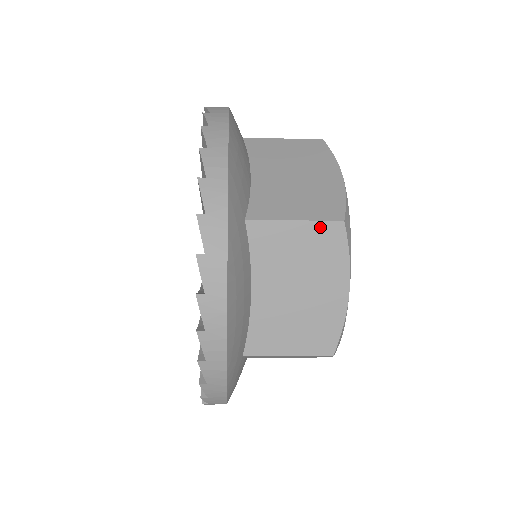
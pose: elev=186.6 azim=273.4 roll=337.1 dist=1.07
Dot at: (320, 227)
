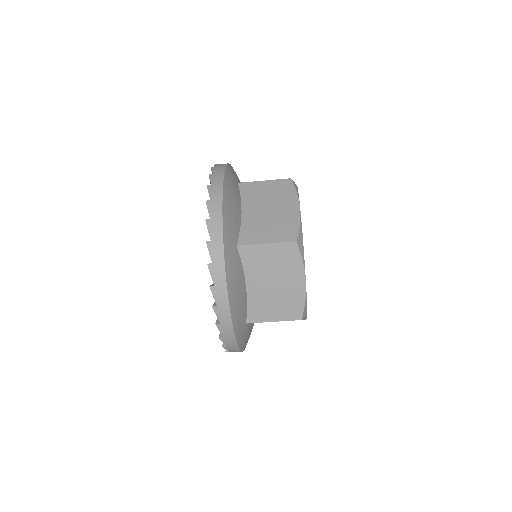
Dot at: (278, 182)
